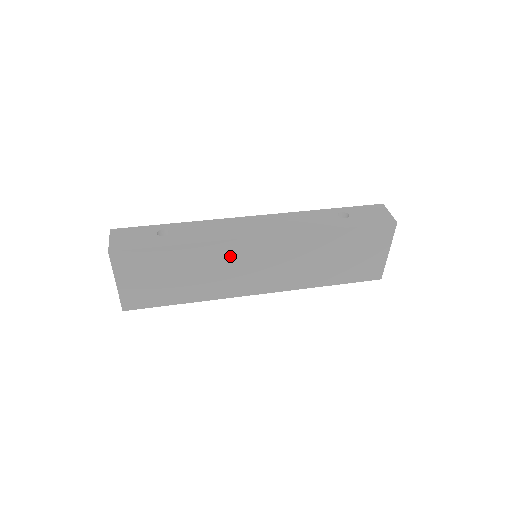
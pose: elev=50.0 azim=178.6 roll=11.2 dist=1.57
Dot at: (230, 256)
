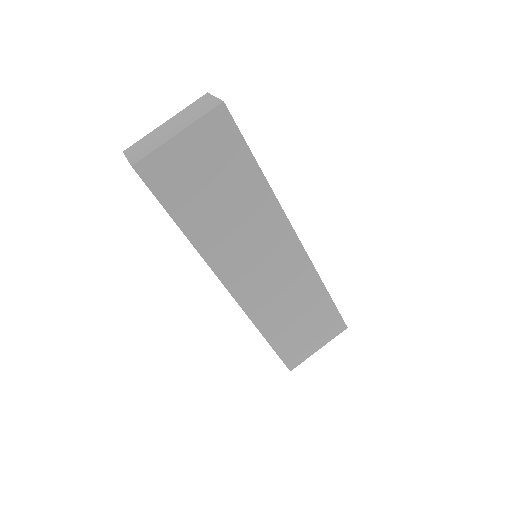
Dot at: (267, 229)
